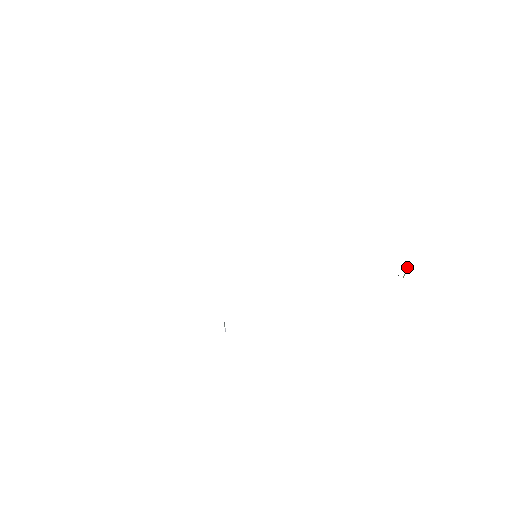
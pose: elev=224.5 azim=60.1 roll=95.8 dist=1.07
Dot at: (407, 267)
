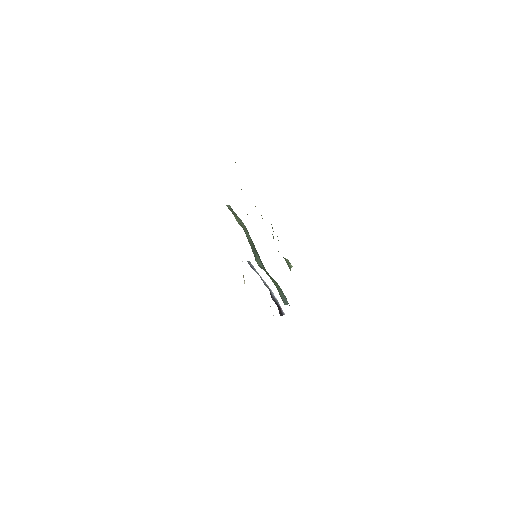
Dot at: (288, 263)
